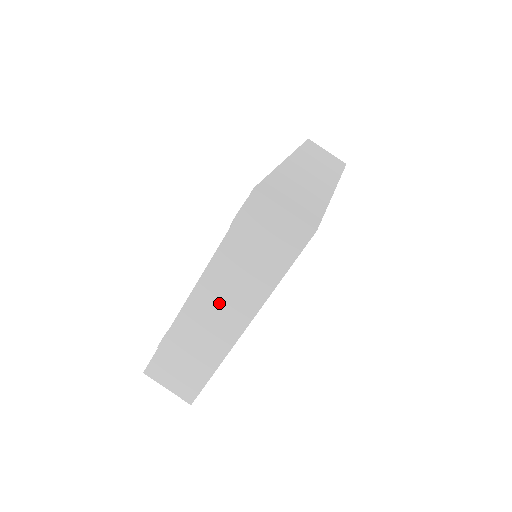
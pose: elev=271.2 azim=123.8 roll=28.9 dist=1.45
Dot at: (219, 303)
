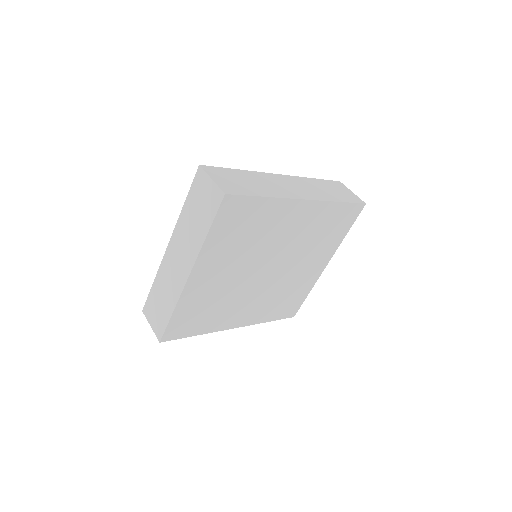
Dot at: (179, 254)
